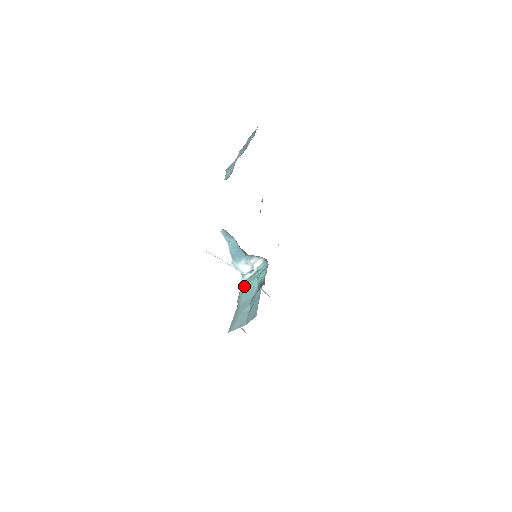
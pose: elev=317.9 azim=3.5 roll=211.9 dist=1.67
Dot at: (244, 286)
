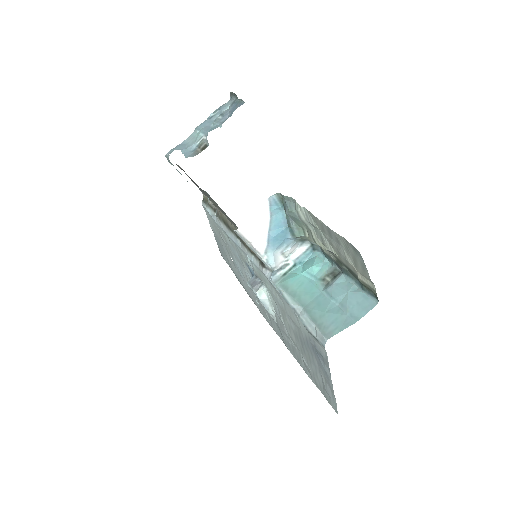
Dot at: (286, 284)
